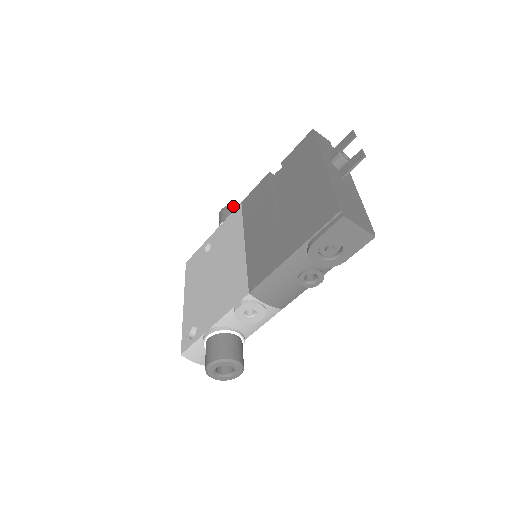
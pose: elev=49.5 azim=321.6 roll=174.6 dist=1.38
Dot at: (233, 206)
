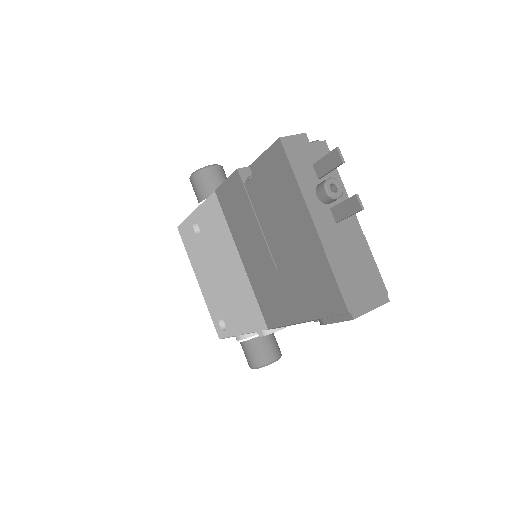
Dot at: (203, 173)
